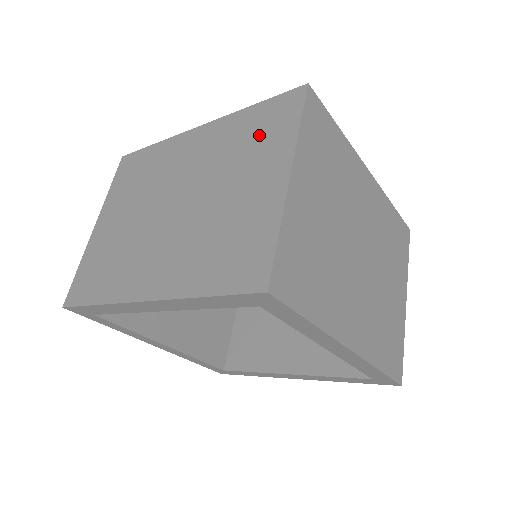
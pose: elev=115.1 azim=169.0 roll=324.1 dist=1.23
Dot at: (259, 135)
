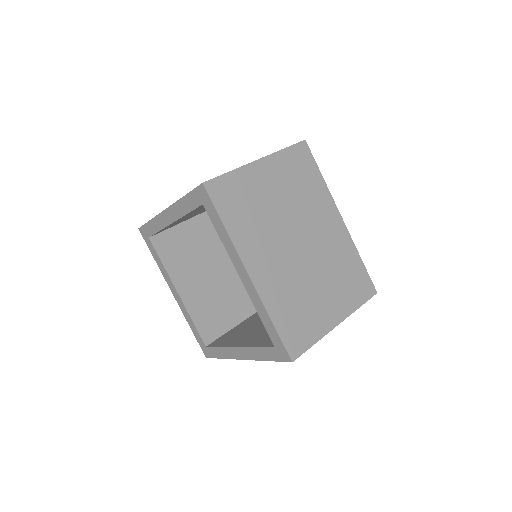
Dot at: occluded
